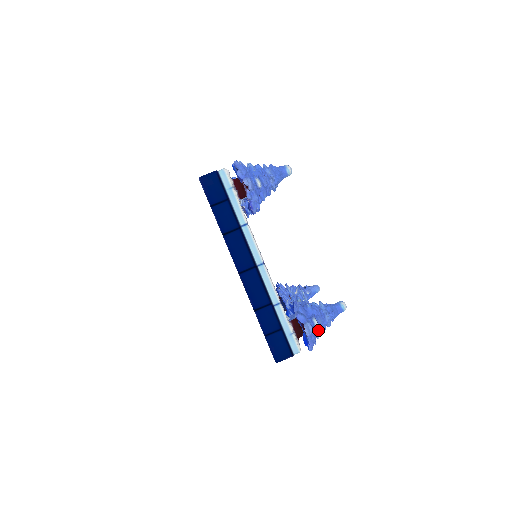
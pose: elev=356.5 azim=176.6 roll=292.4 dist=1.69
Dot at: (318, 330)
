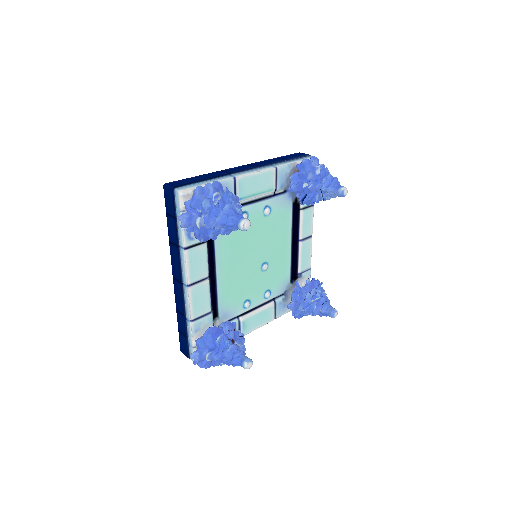
Dot at: (215, 362)
